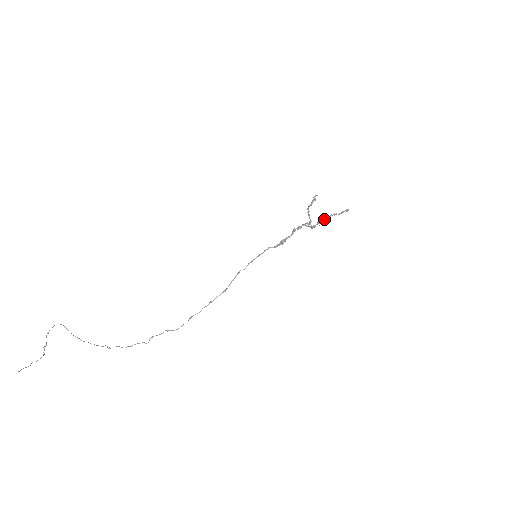
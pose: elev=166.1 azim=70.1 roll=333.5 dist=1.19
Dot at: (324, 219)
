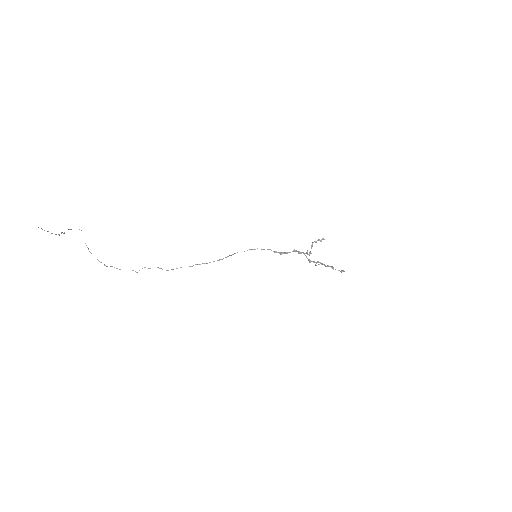
Dot at: (322, 264)
